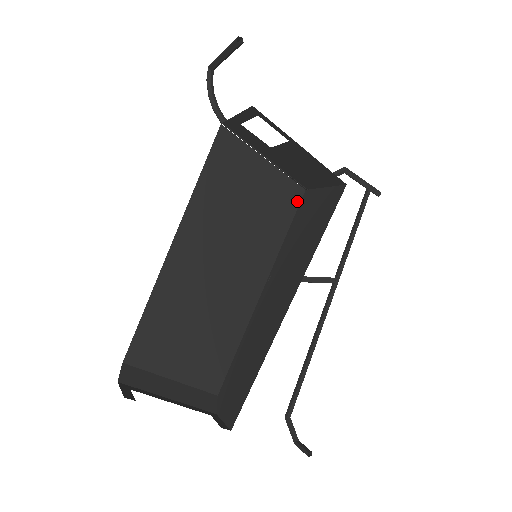
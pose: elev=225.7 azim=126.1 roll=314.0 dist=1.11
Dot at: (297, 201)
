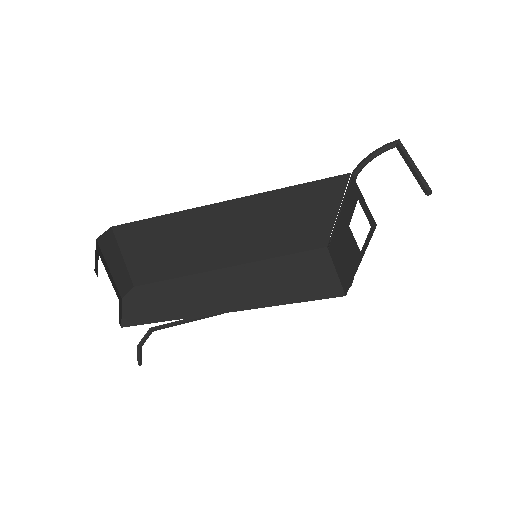
Dot at: (315, 247)
